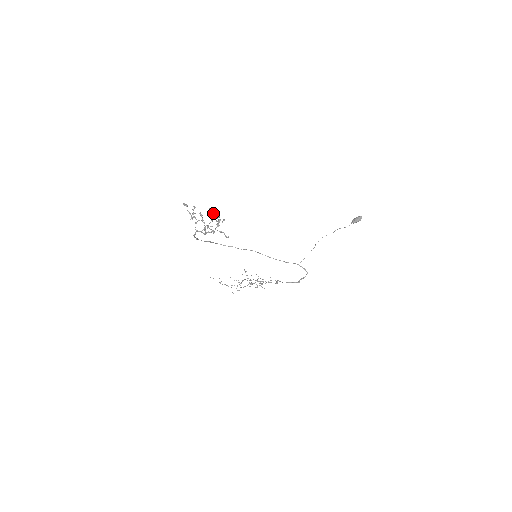
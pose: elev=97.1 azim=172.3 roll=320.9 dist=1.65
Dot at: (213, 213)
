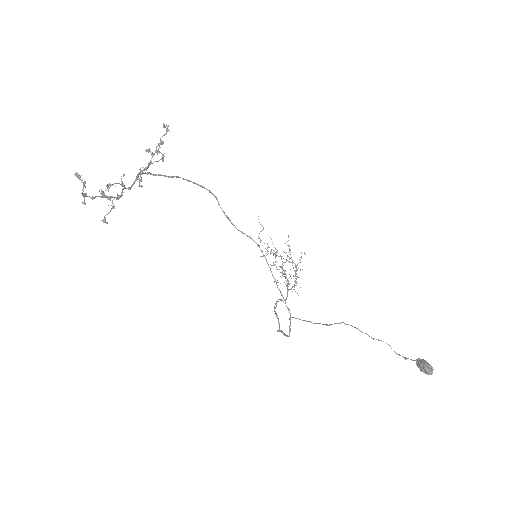
Dot at: occluded
